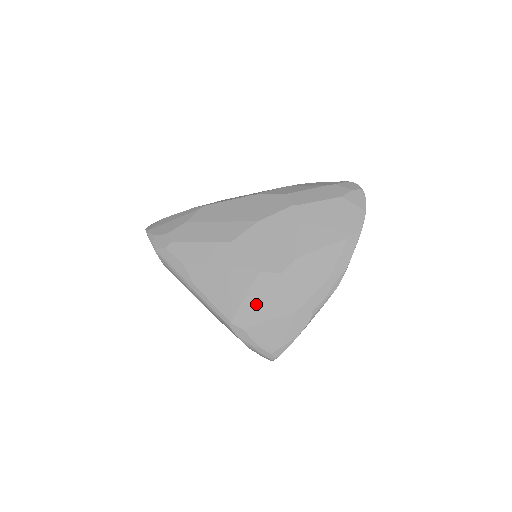
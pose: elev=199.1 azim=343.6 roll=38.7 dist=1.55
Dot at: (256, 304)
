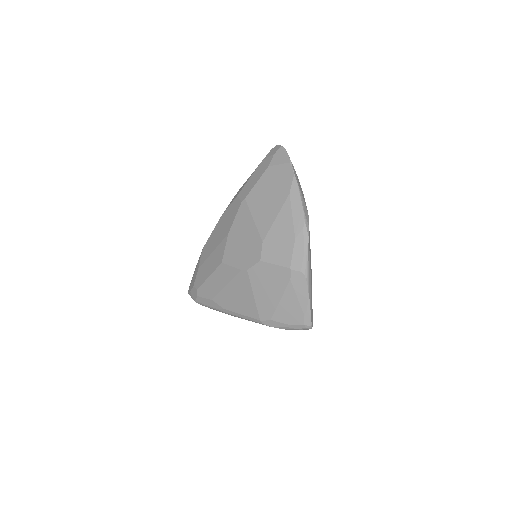
Dot at: (263, 295)
